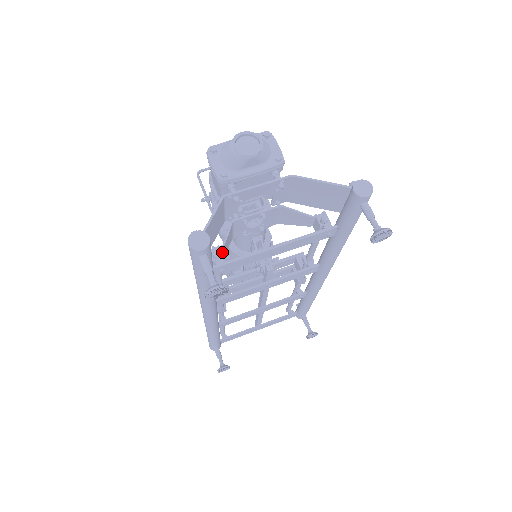
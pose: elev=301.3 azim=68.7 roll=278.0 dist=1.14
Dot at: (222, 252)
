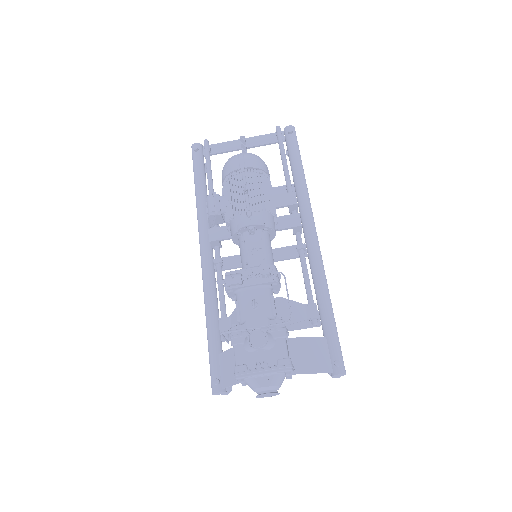
Dot at: (229, 323)
